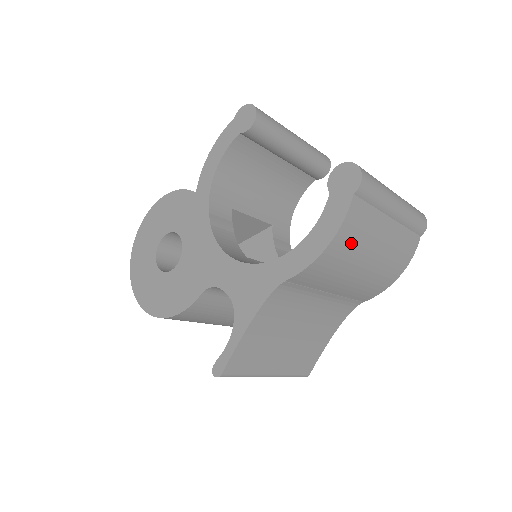
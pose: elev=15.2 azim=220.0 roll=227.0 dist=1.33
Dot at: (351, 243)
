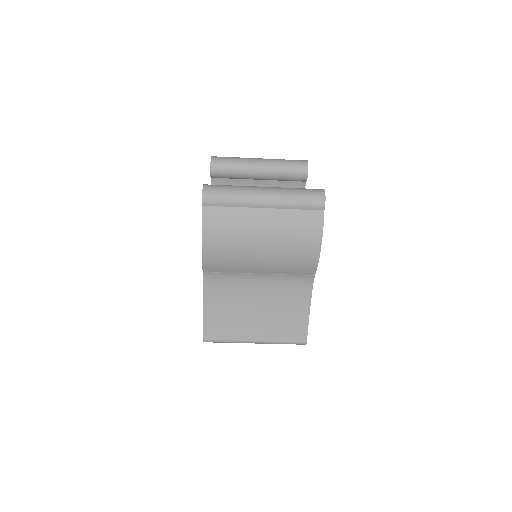
Dot at: (224, 237)
